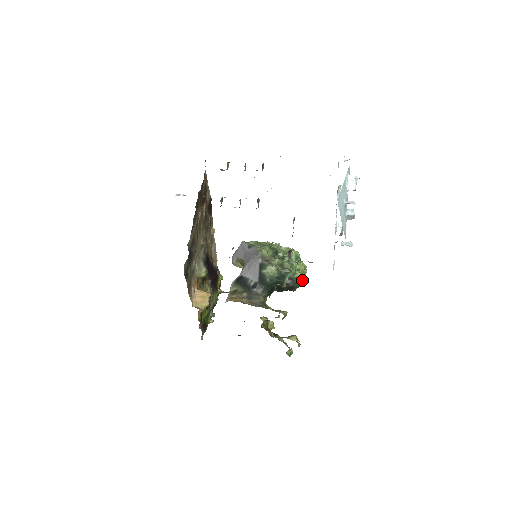
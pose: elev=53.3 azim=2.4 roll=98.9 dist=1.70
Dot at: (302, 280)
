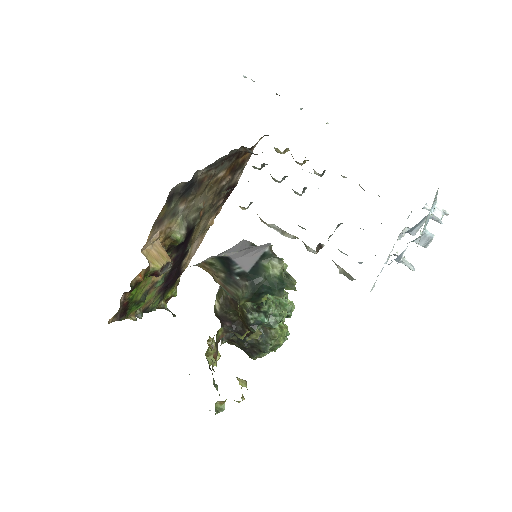
Dot at: (275, 346)
